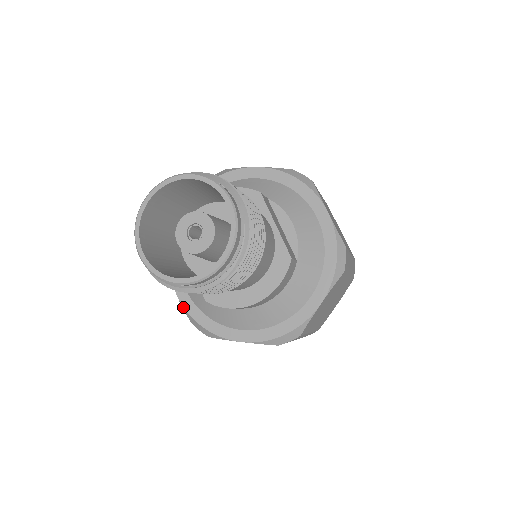
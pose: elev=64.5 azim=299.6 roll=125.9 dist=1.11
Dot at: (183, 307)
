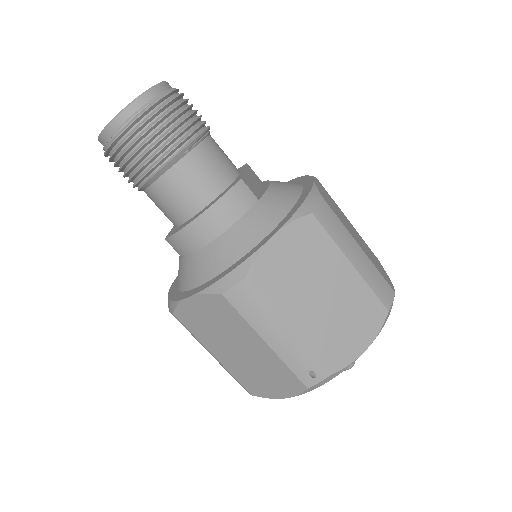
Dot at: (168, 293)
